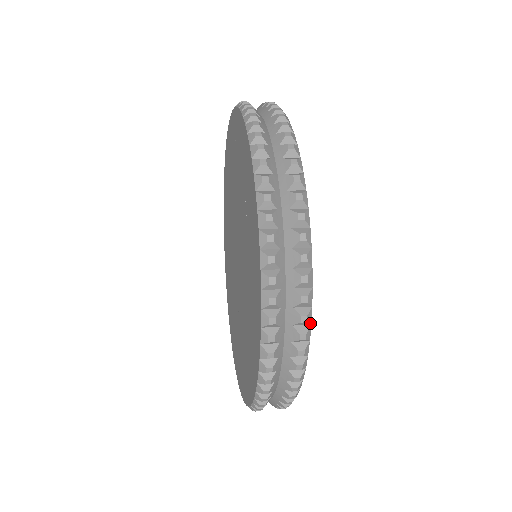
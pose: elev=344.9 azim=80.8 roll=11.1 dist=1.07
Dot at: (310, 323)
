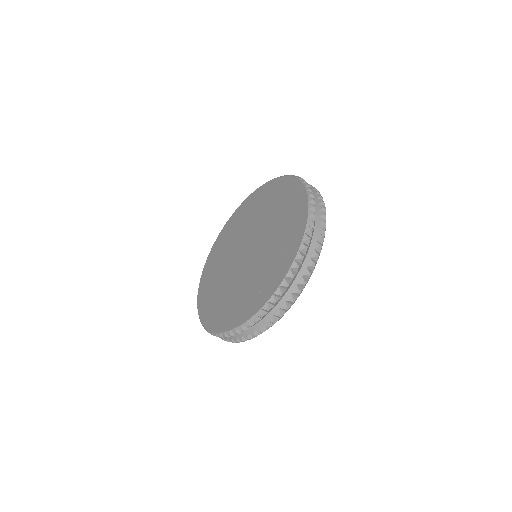
Dot at: occluded
